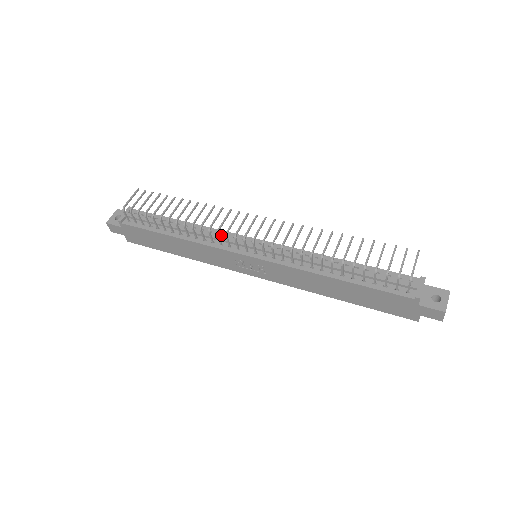
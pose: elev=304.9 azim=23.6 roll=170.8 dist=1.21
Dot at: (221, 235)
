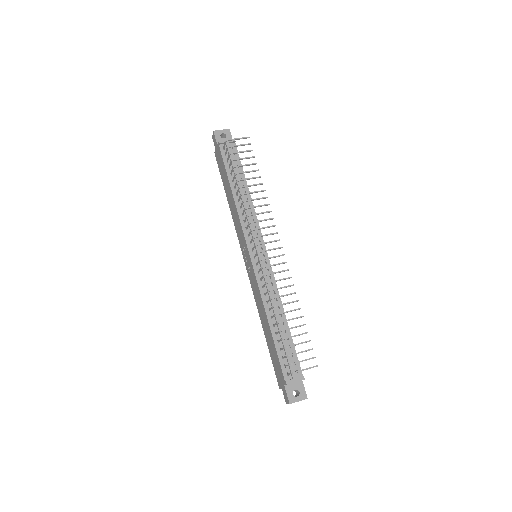
Dot at: (254, 223)
